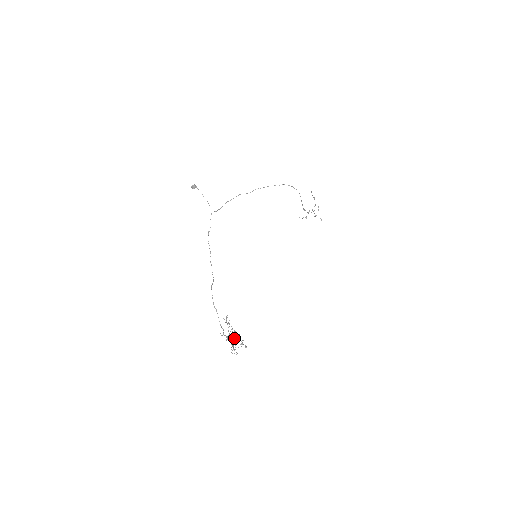
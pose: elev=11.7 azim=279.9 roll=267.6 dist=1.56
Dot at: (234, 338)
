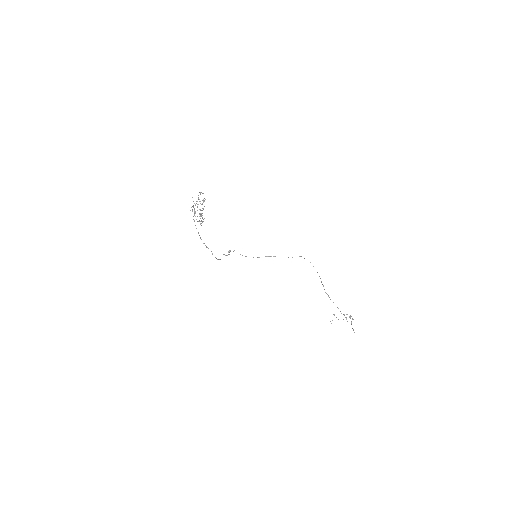
Dot at: (198, 197)
